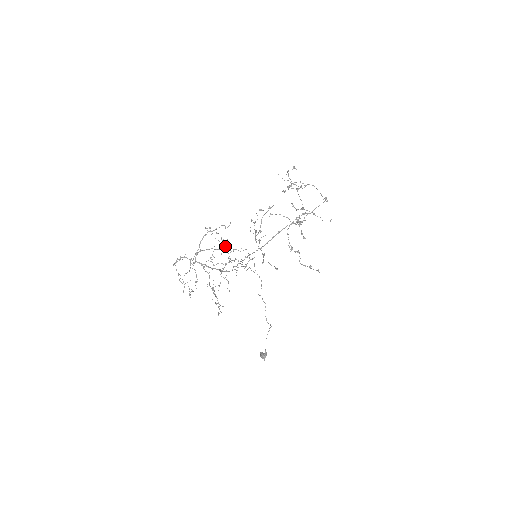
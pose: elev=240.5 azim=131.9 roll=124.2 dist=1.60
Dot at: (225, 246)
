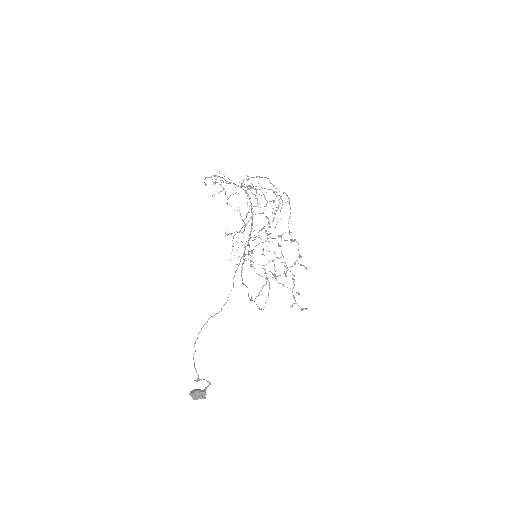
Dot at: (226, 230)
